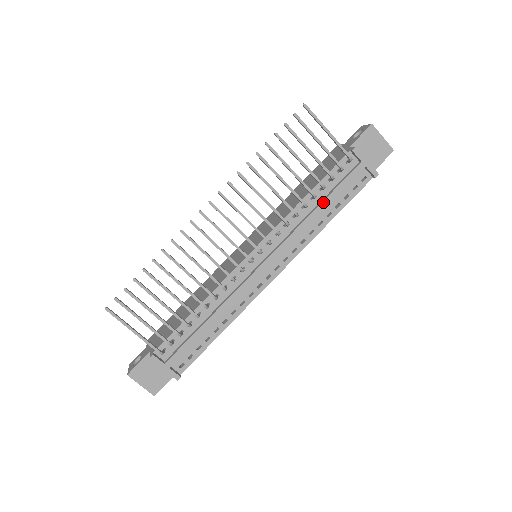
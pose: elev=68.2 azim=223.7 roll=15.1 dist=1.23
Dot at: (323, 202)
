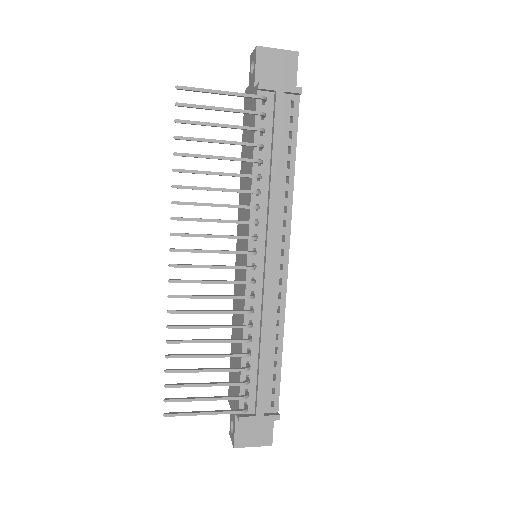
Dot at: (273, 159)
